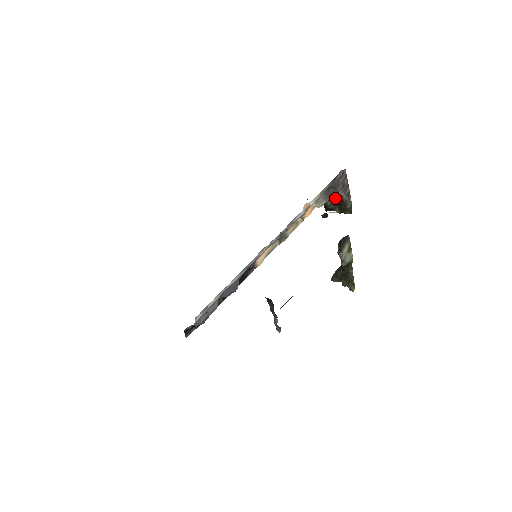
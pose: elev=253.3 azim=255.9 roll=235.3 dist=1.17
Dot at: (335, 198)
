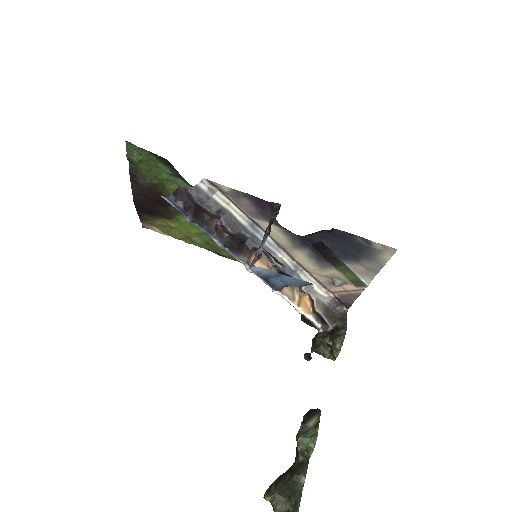
Dot at: (329, 331)
